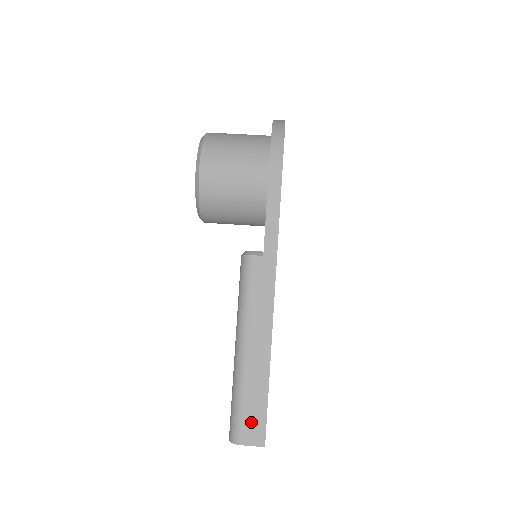
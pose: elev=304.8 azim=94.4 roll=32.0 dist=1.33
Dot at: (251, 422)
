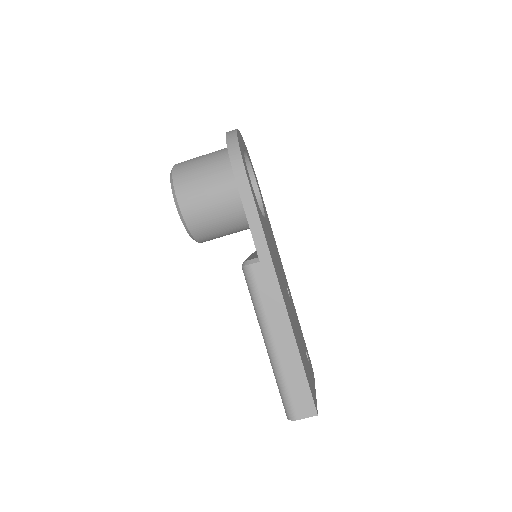
Dot at: (299, 400)
